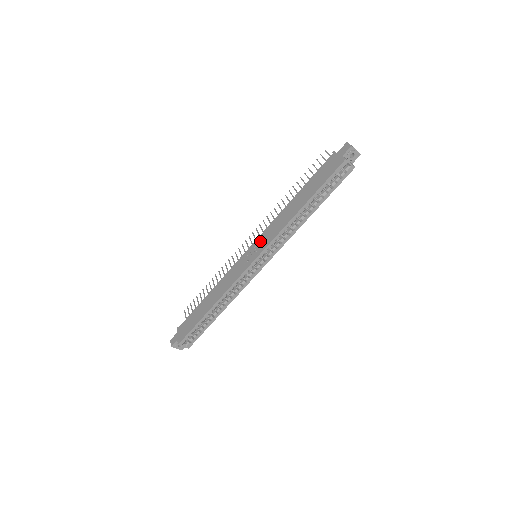
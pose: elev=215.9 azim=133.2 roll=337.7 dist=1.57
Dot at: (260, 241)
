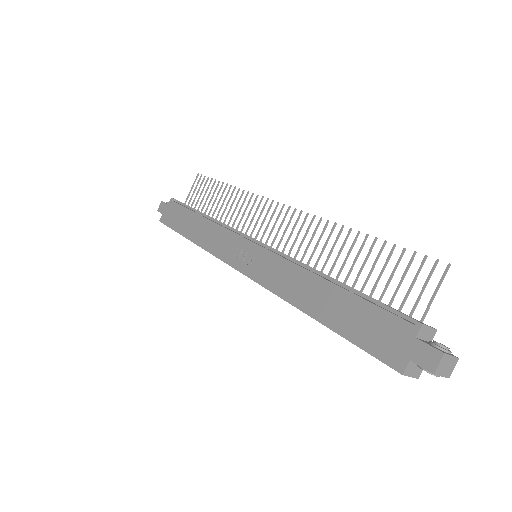
Dot at: (261, 260)
